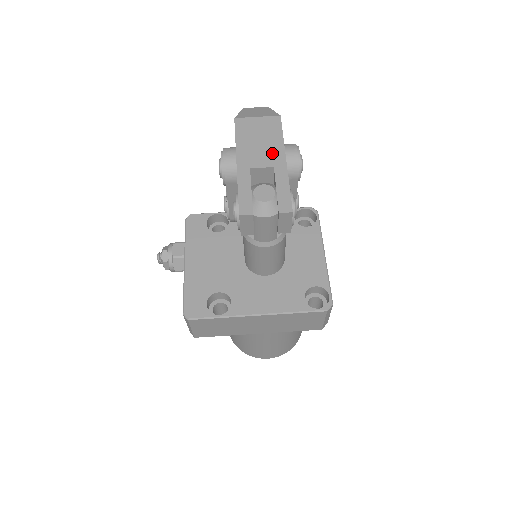
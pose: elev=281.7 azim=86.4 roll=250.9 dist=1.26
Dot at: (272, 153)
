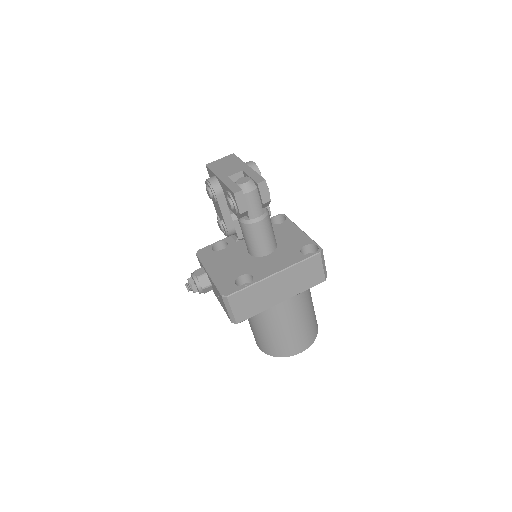
Dot at: (238, 167)
